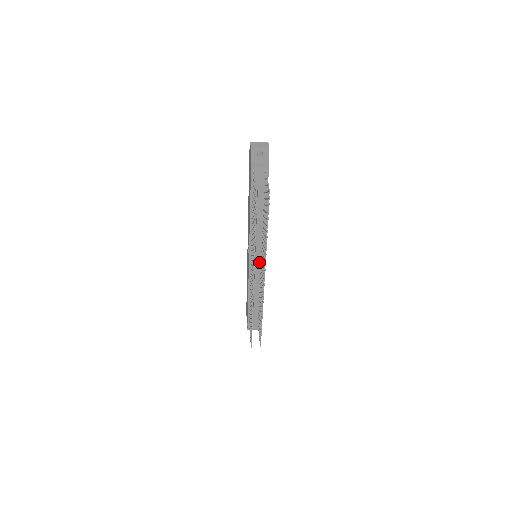
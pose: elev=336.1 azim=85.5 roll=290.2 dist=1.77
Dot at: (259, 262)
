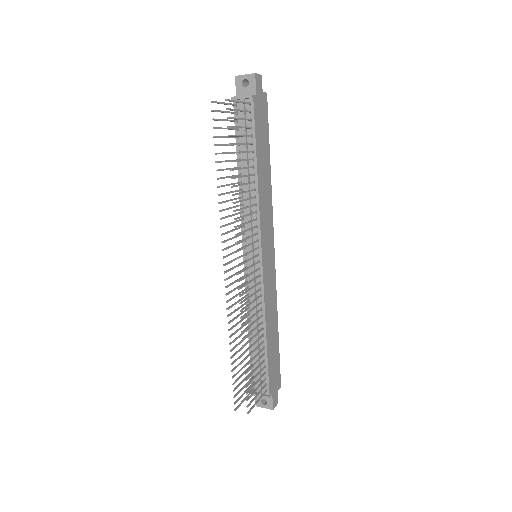
Dot at: occluded
